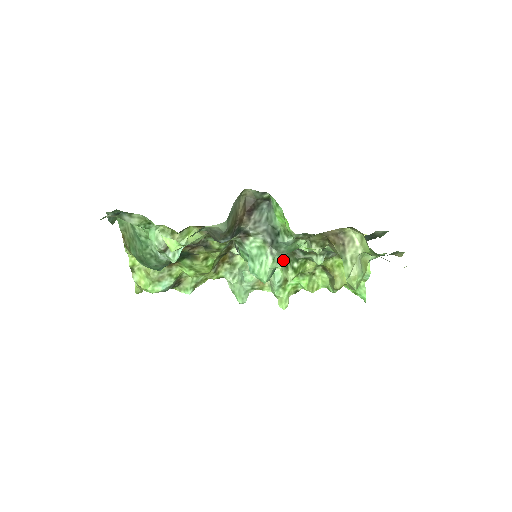
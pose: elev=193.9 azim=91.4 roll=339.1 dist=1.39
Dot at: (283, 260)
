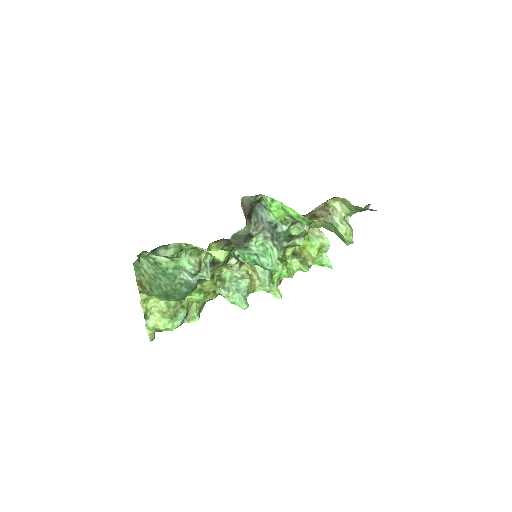
Dot at: occluded
